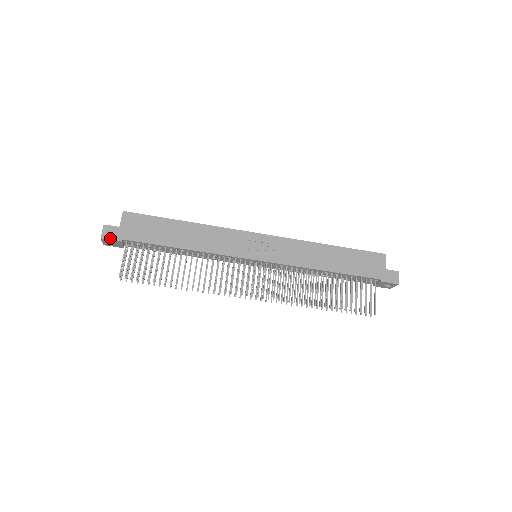
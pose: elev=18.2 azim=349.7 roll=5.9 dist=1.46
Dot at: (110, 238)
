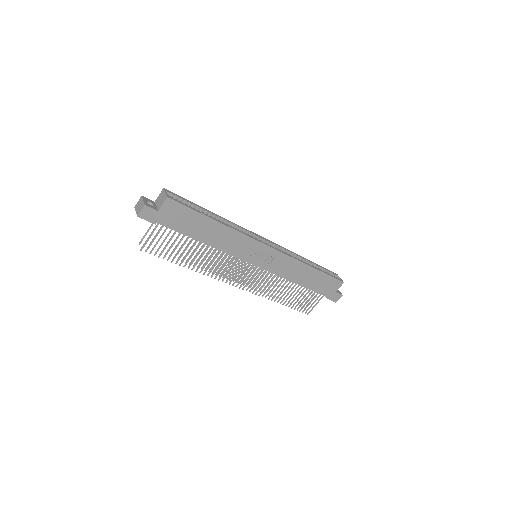
Dot at: (146, 219)
